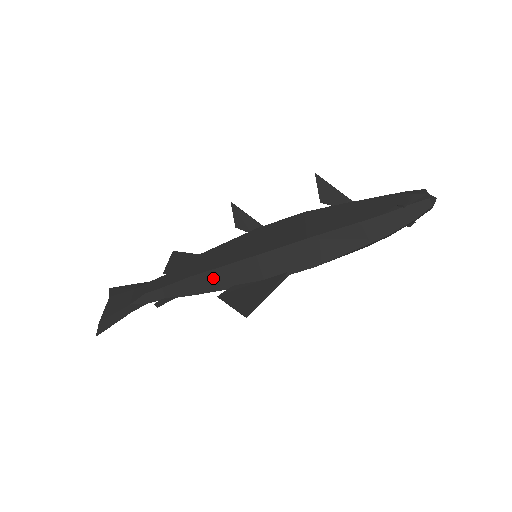
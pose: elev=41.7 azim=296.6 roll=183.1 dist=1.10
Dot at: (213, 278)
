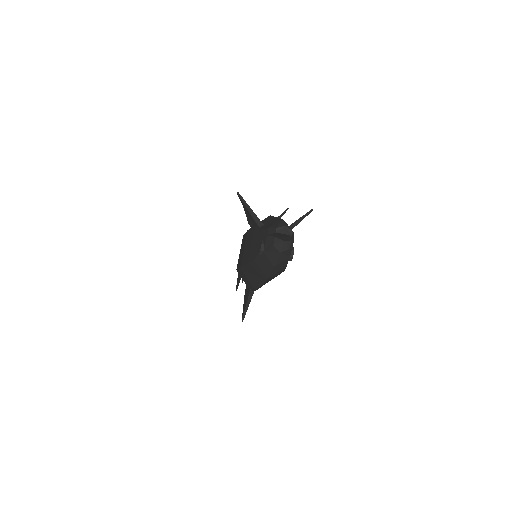
Dot at: occluded
